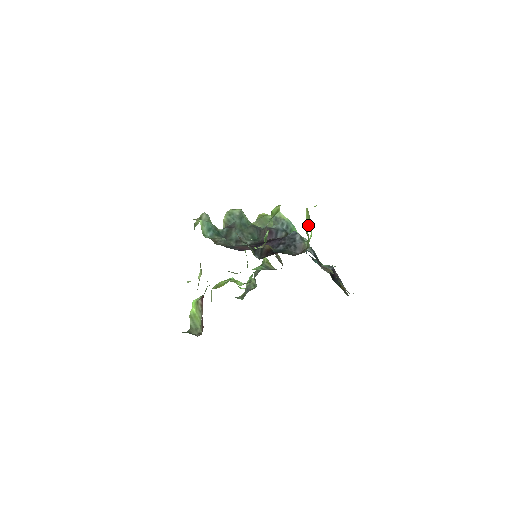
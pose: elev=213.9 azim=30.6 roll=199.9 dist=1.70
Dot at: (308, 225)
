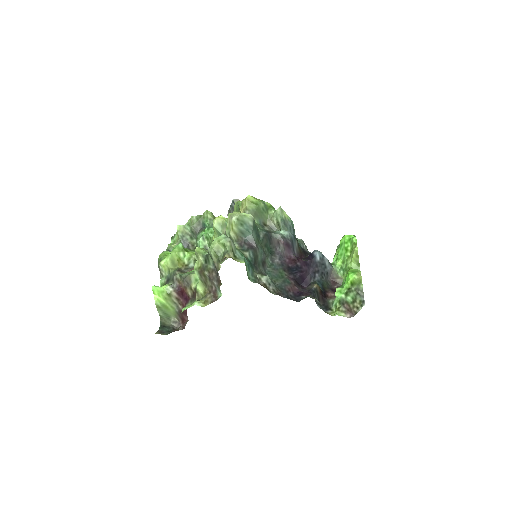
Dot at: occluded
